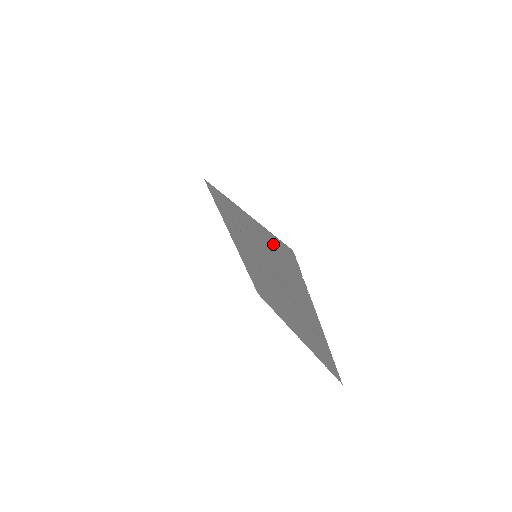
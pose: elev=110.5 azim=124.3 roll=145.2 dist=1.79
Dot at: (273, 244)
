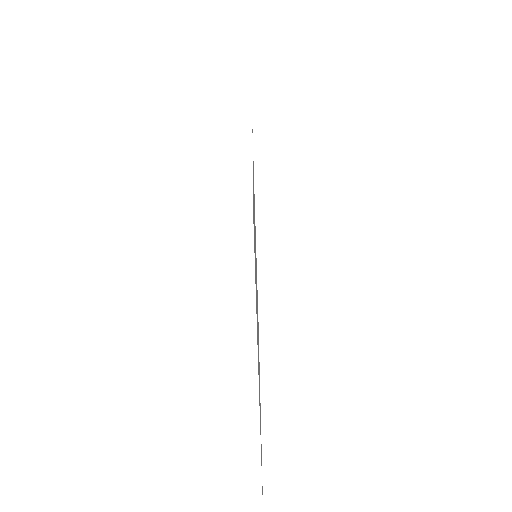
Dot at: occluded
